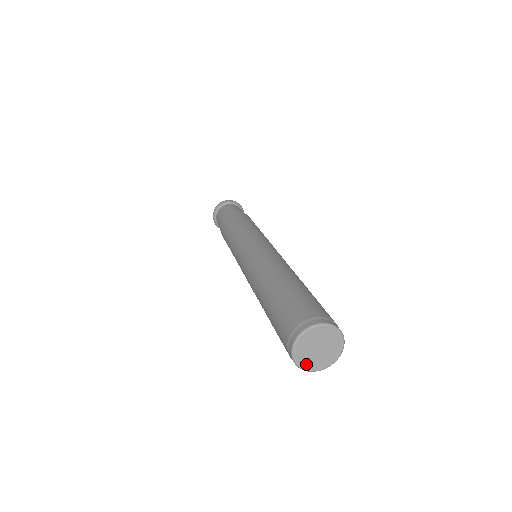
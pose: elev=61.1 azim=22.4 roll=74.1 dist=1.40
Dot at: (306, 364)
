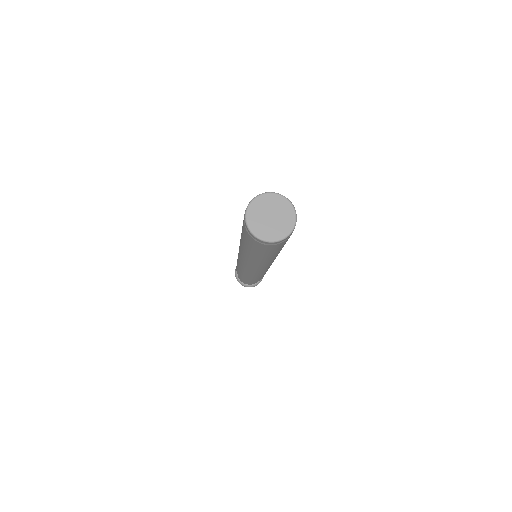
Dot at: (254, 225)
